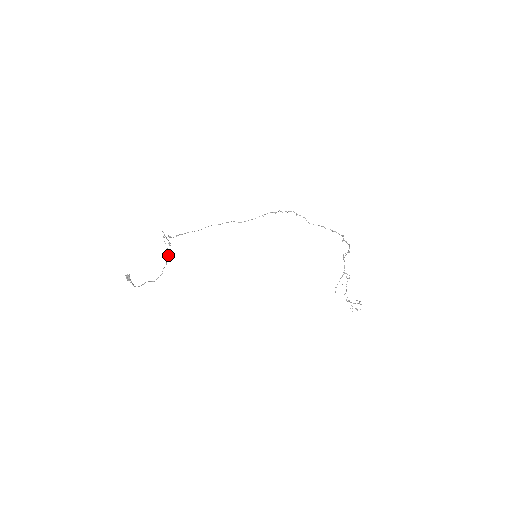
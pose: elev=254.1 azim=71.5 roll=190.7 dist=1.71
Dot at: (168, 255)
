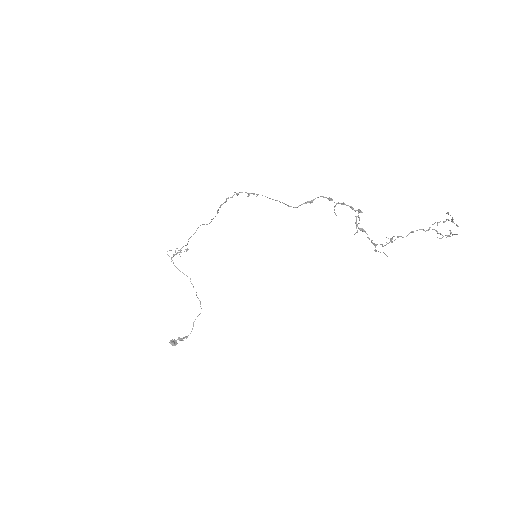
Dot at: (190, 279)
